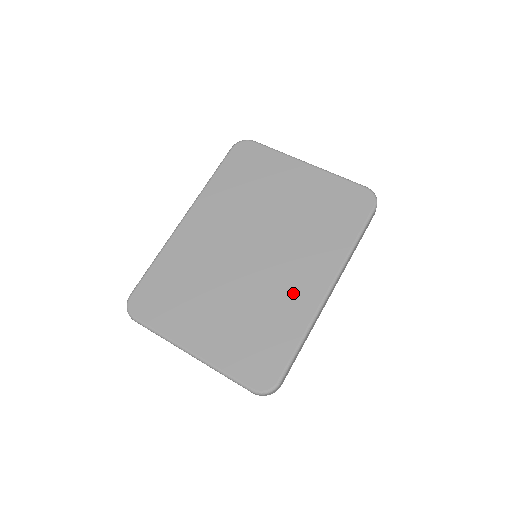
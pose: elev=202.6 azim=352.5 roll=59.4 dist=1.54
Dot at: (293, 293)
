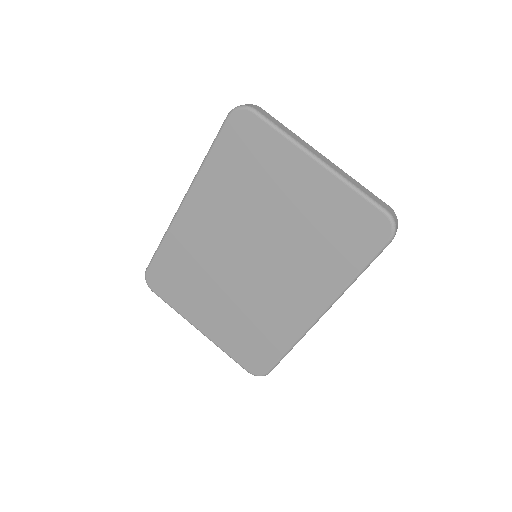
Dot at: (285, 310)
